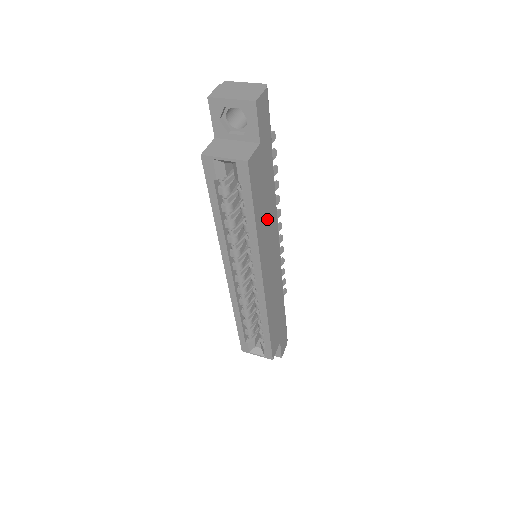
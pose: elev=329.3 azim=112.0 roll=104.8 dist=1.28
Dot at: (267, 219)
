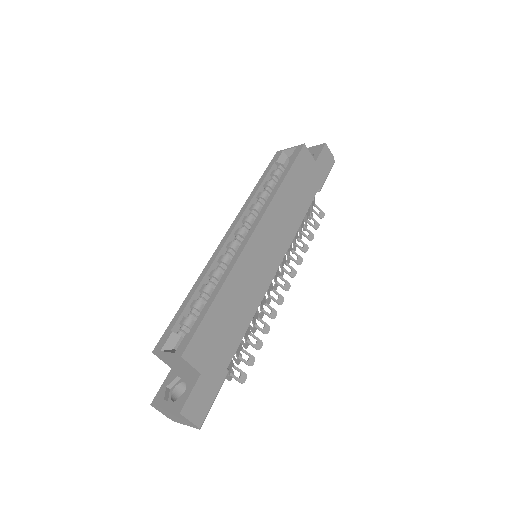
Dot at: (290, 208)
